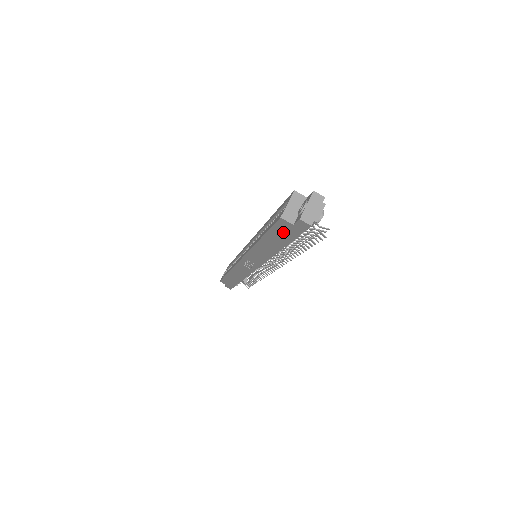
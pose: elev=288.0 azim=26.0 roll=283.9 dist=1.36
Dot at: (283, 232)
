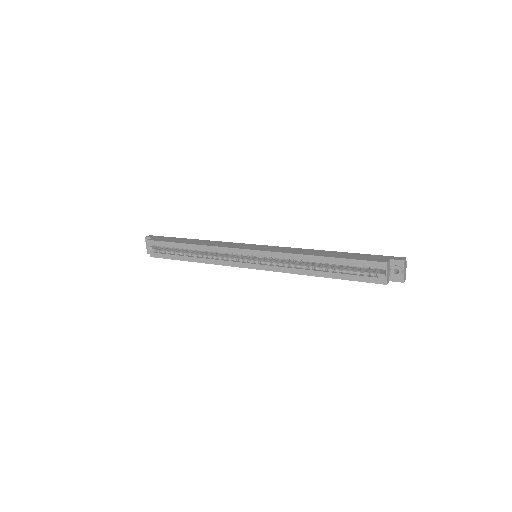
Dot at: occluded
